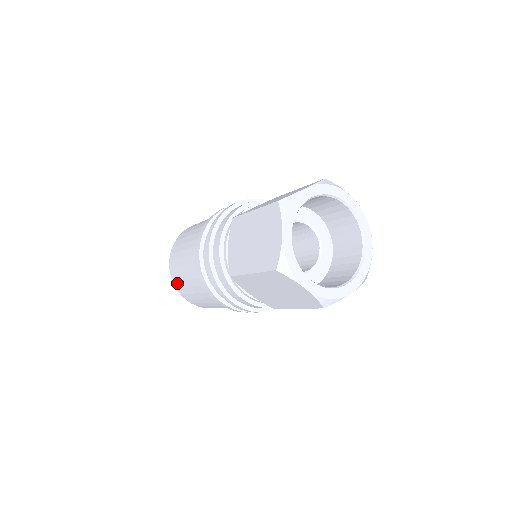
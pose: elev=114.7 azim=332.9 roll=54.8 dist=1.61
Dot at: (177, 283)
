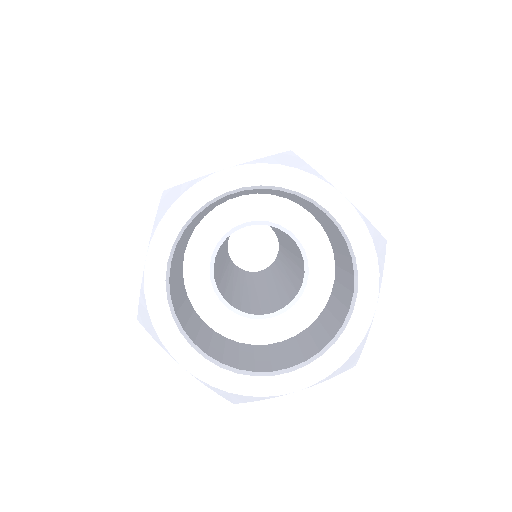
Dot at: occluded
